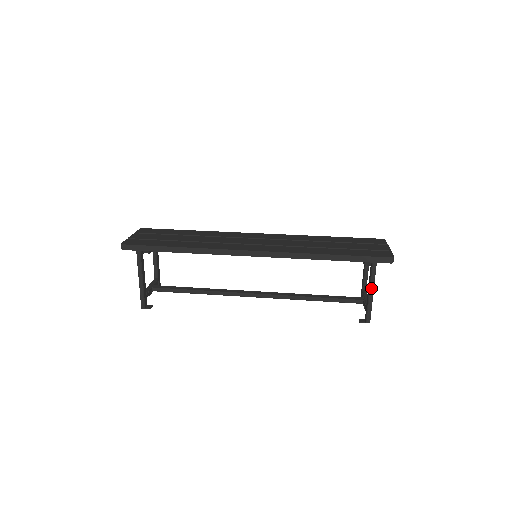
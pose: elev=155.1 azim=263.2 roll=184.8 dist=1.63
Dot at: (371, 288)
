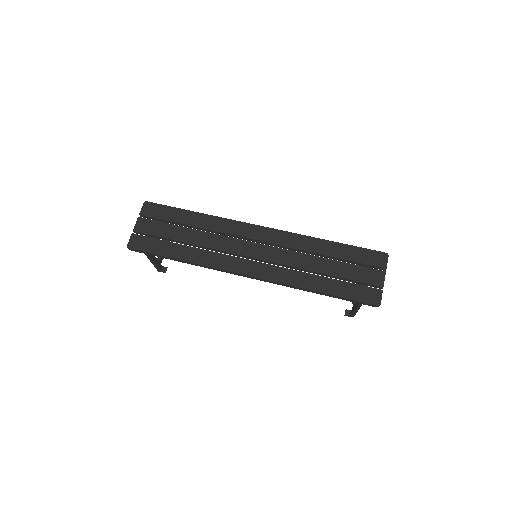
Dot at: (357, 309)
